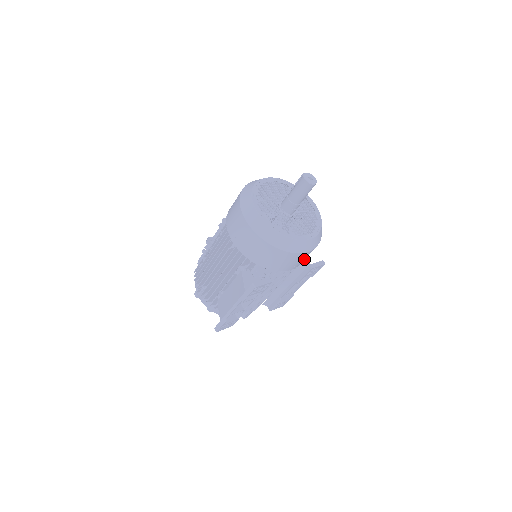
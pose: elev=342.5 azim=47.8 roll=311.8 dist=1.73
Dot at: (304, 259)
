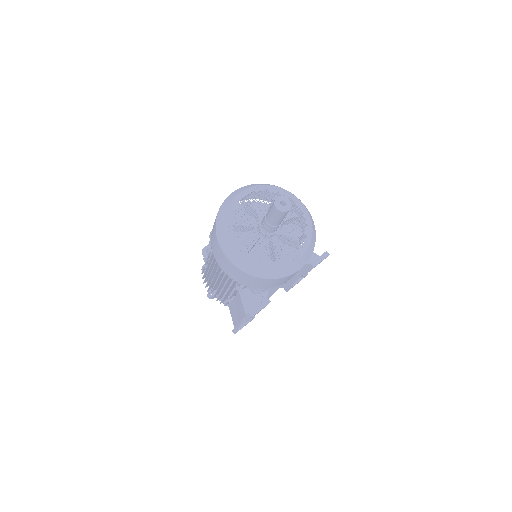
Dot at: occluded
